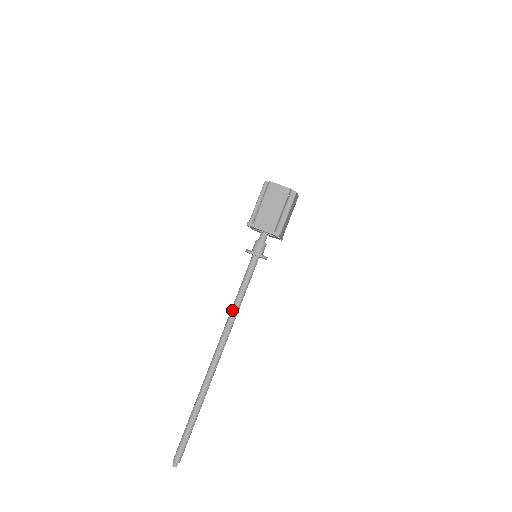
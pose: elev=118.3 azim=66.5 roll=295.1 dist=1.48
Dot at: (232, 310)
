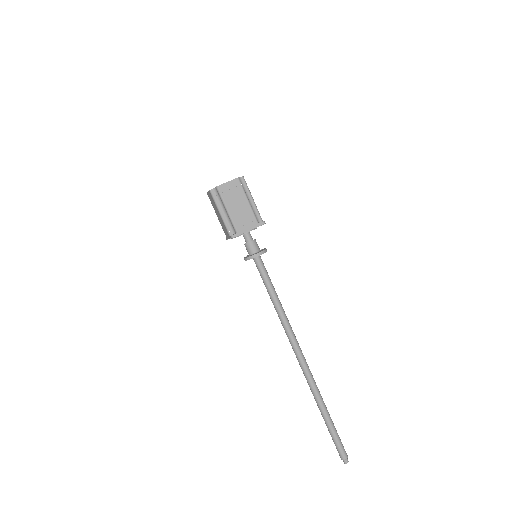
Dot at: (280, 314)
